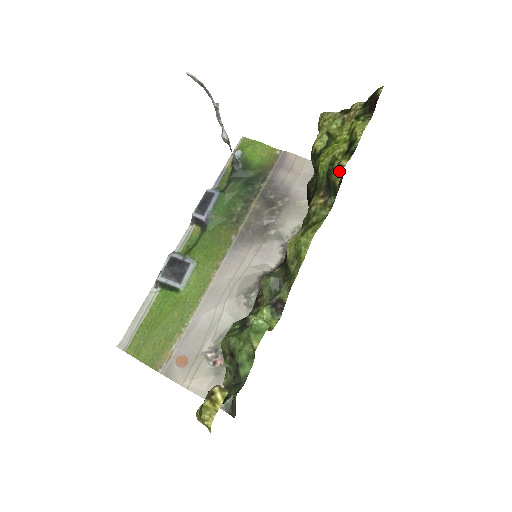
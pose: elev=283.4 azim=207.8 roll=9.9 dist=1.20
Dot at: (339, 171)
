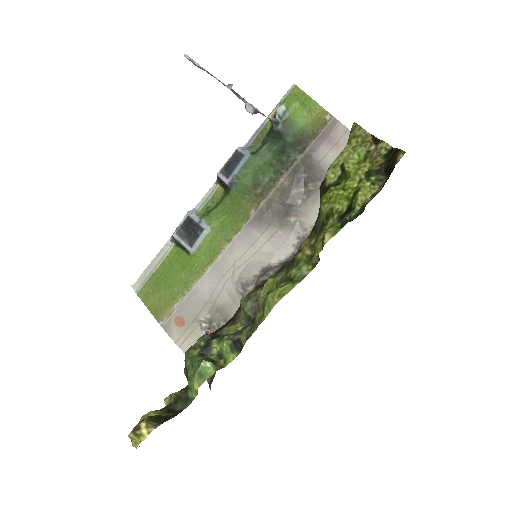
Dot at: (322, 242)
